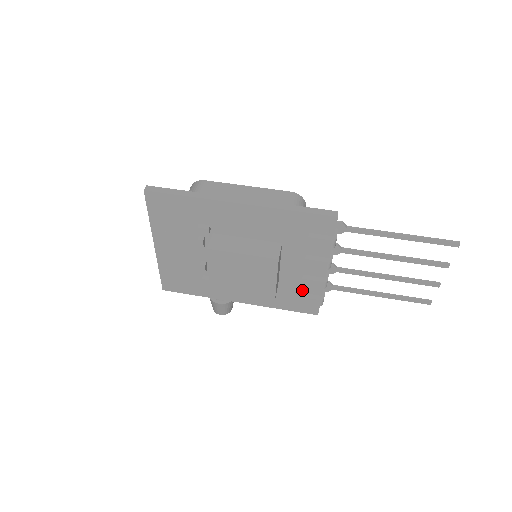
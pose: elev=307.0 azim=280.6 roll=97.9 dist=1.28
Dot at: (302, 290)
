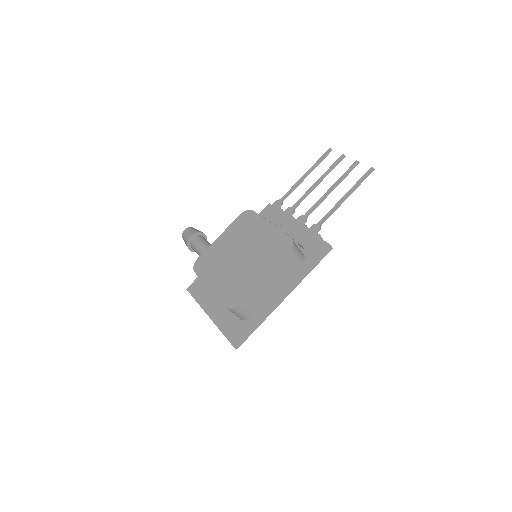
Dot at: occluded
